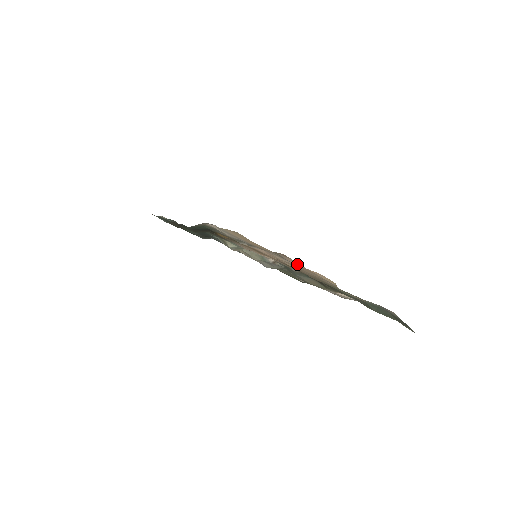
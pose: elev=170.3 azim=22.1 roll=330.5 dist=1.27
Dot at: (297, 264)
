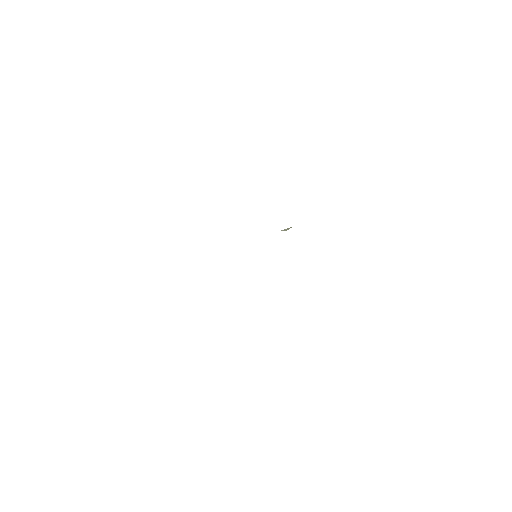
Dot at: occluded
